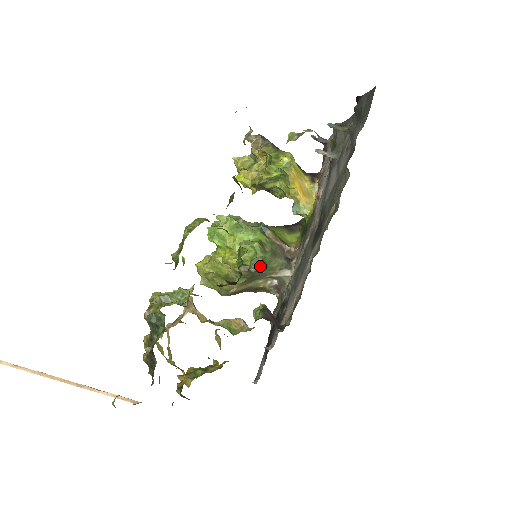
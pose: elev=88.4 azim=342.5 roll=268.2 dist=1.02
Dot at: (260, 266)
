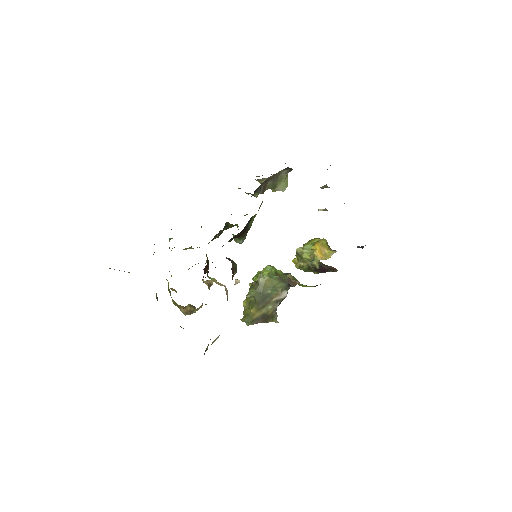
Dot at: (265, 278)
